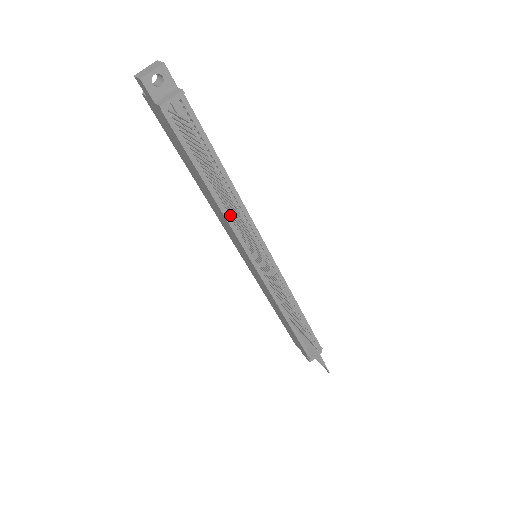
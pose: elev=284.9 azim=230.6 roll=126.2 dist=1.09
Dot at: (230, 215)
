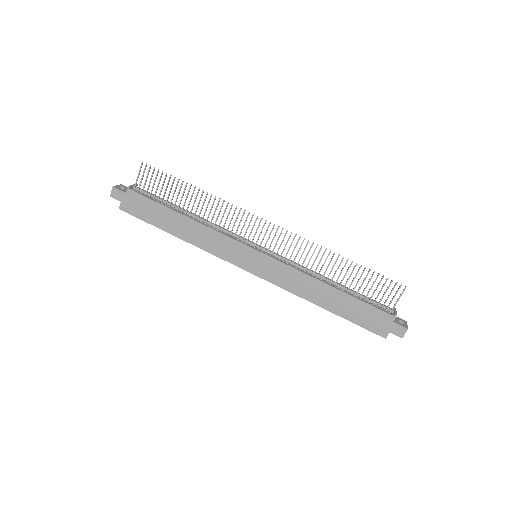
Dot at: (209, 224)
